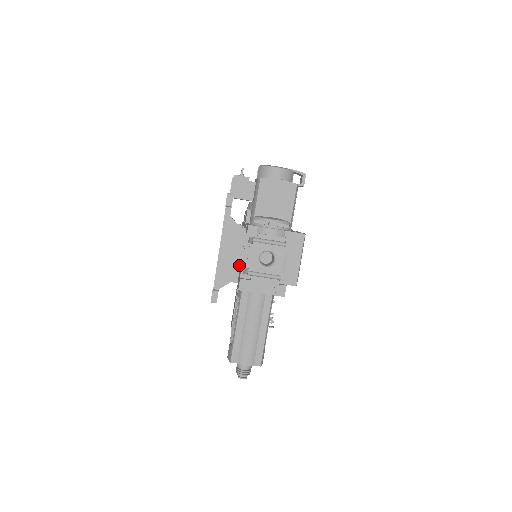
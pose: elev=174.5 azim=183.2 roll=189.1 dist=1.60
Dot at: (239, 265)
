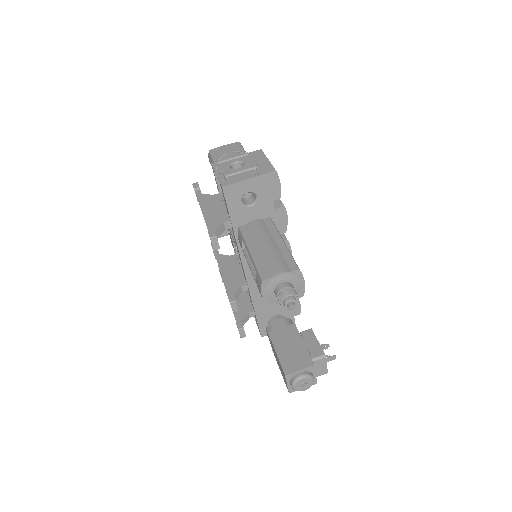
Dot at: (225, 211)
